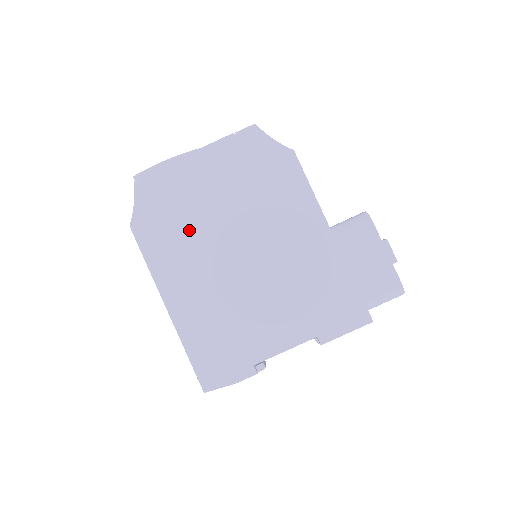
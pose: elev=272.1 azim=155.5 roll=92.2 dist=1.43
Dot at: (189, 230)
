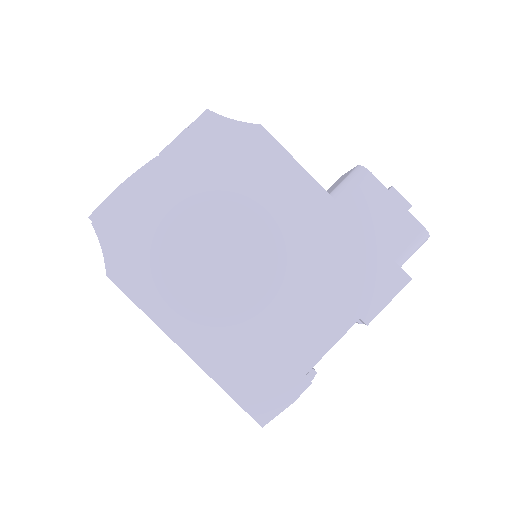
Dot at: (177, 255)
